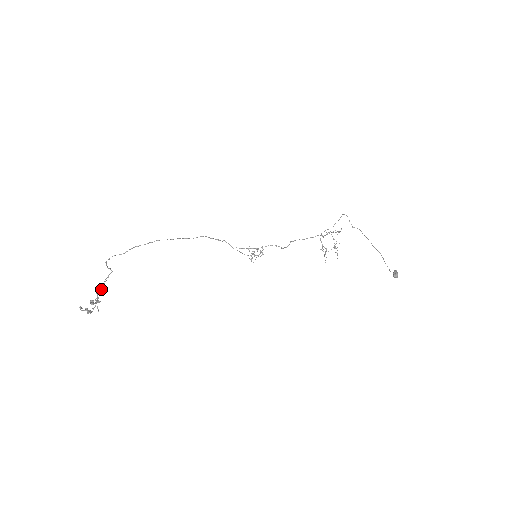
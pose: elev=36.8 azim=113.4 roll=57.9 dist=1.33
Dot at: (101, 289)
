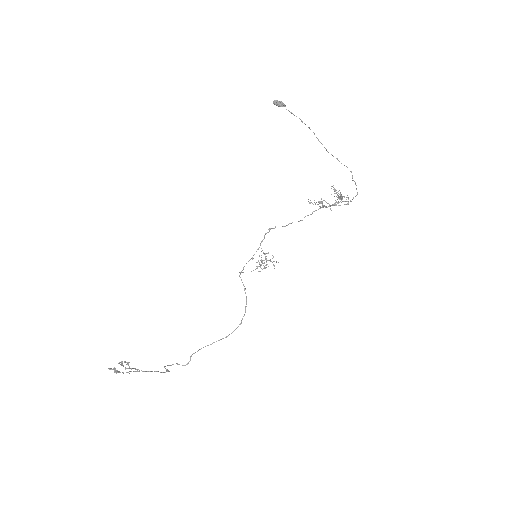
Dot at: occluded
